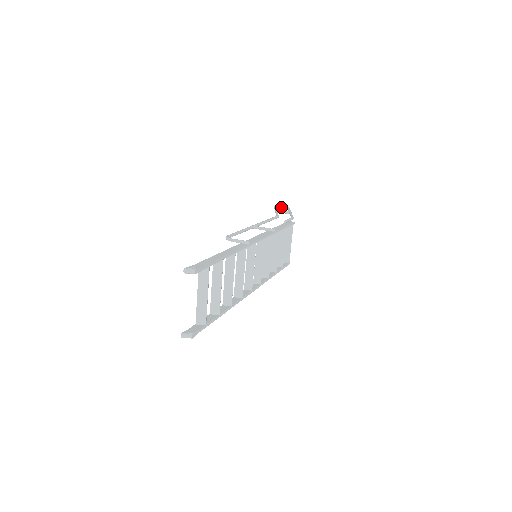
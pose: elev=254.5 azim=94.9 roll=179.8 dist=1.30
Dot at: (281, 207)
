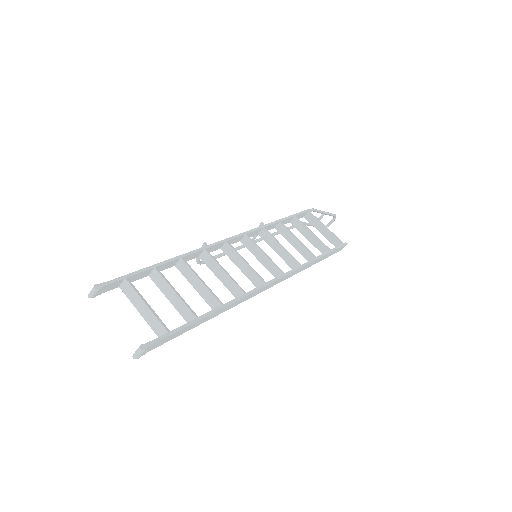
Dot at: (332, 222)
